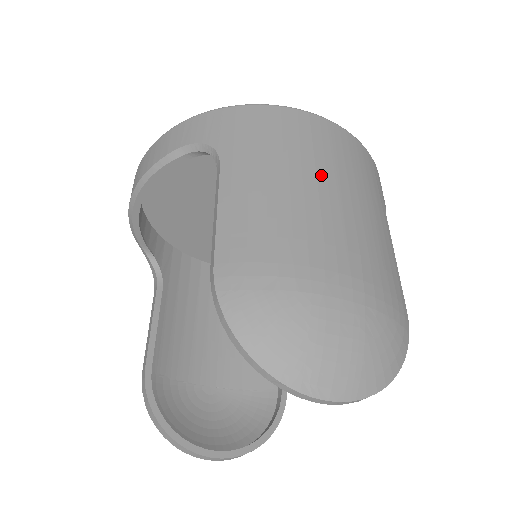
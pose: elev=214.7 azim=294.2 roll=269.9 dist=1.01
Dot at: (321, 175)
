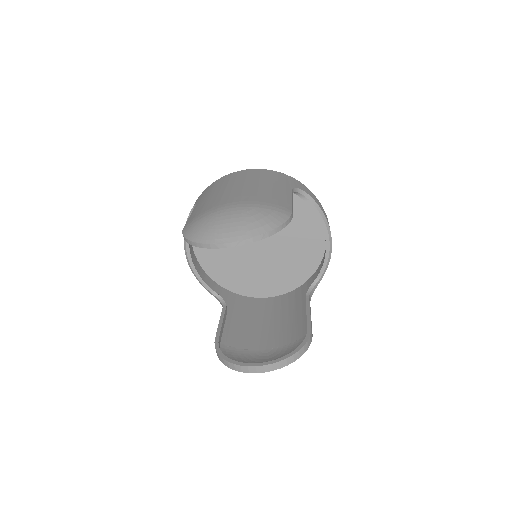
Dot at: (236, 183)
